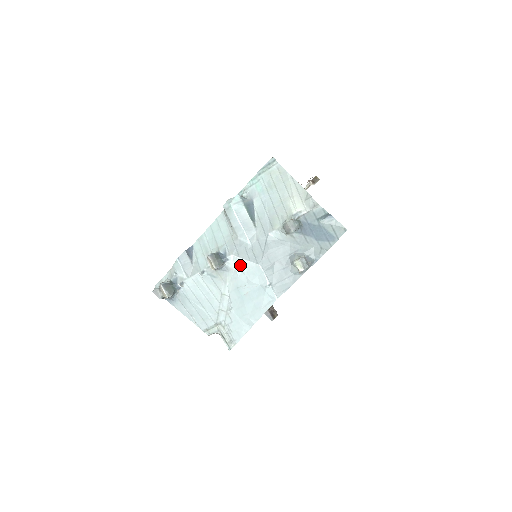
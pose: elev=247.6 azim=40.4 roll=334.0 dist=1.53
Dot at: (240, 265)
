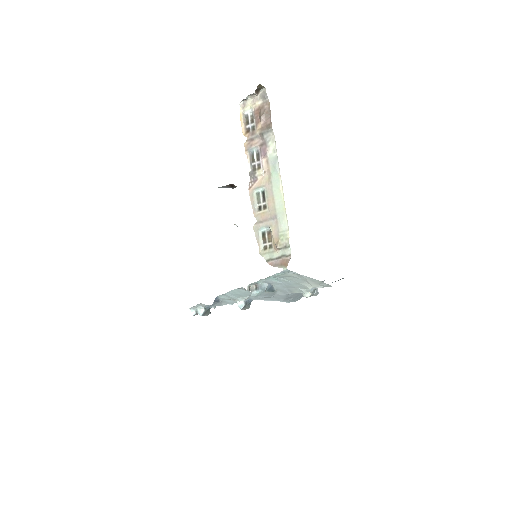
Dot at: occluded
